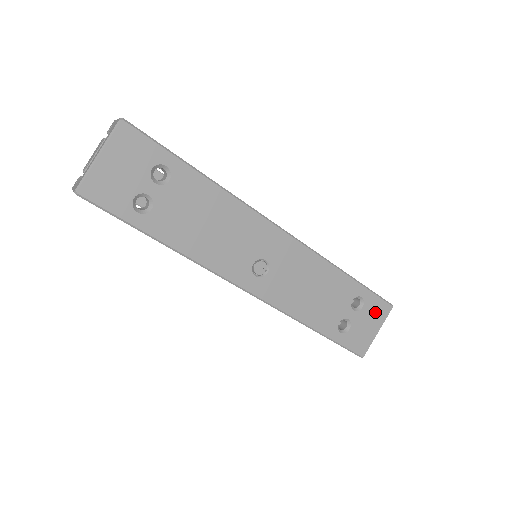
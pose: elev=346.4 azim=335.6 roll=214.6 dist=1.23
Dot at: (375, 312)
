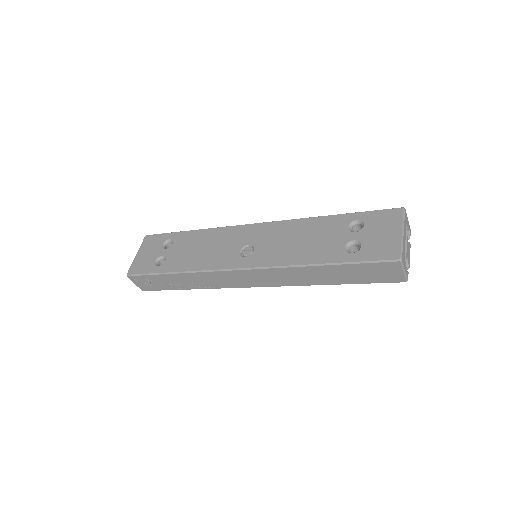
Dot at: (383, 221)
